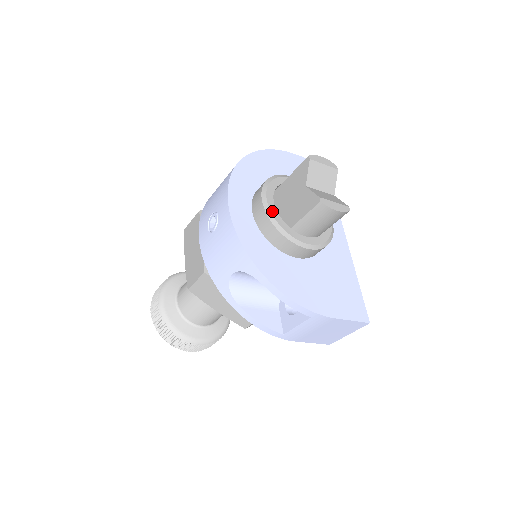
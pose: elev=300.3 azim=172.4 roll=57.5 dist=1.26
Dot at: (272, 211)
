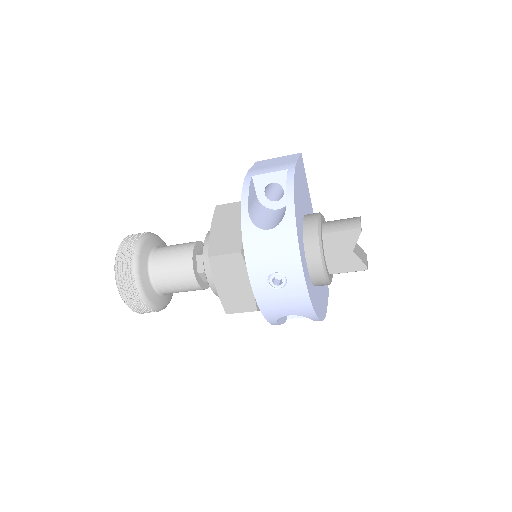
Dot at: (327, 271)
